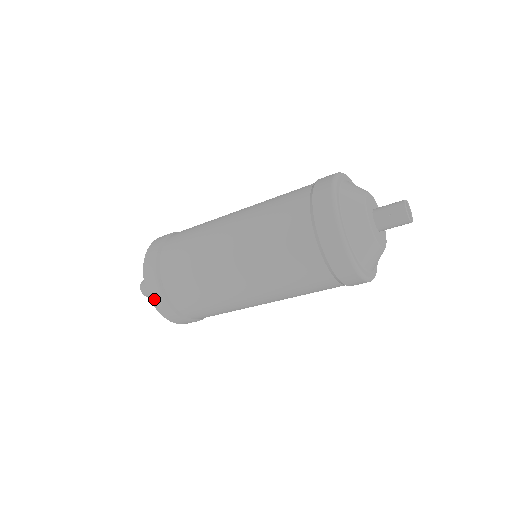
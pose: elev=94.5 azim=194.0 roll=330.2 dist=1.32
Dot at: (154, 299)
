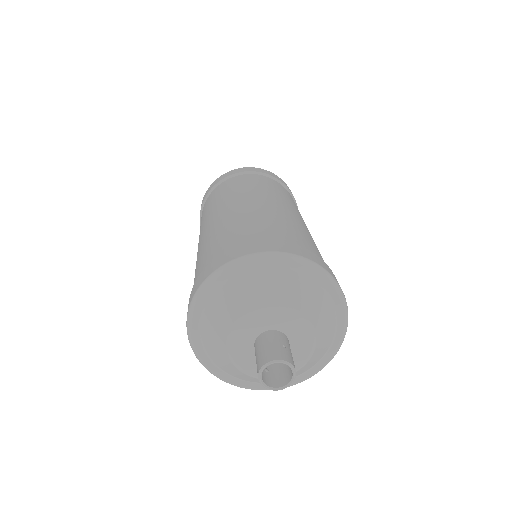
Dot at: occluded
